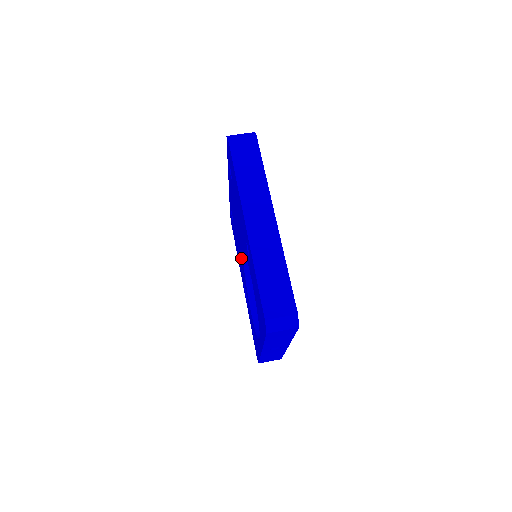
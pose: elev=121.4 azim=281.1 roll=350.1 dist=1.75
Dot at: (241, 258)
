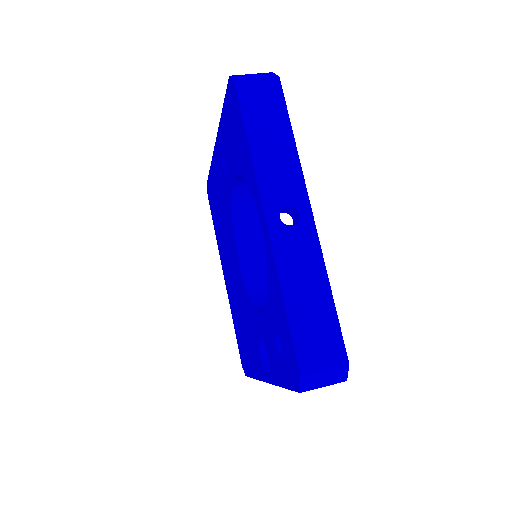
Dot at: (244, 299)
